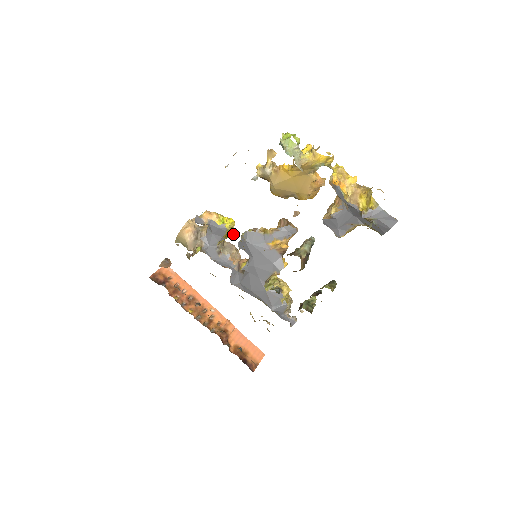
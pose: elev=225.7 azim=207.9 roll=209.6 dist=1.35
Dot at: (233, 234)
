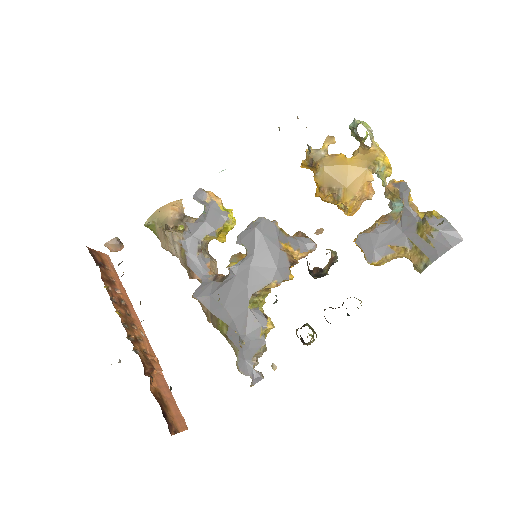
Dot at: (225, 238)
